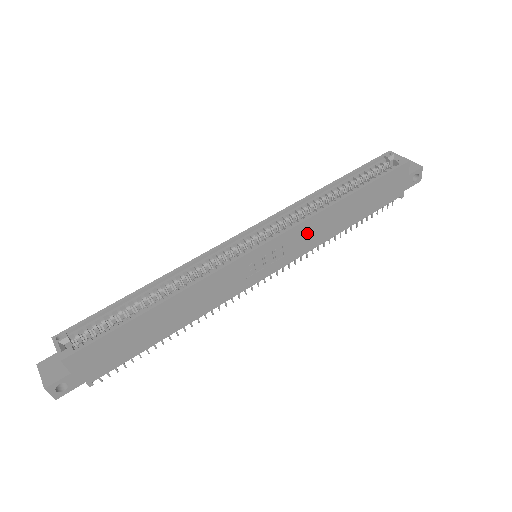
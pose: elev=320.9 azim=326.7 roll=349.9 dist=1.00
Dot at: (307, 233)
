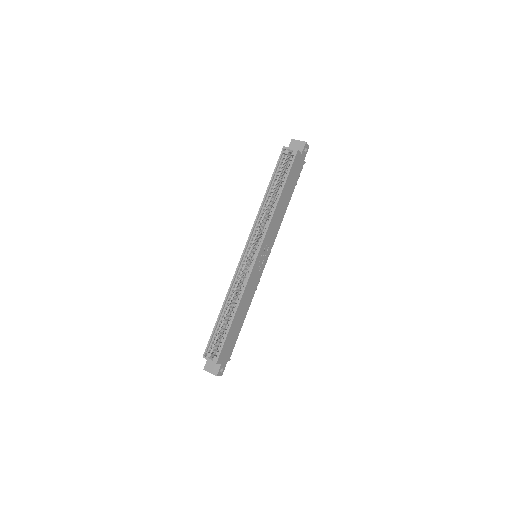
Dot at: (272, 229)
